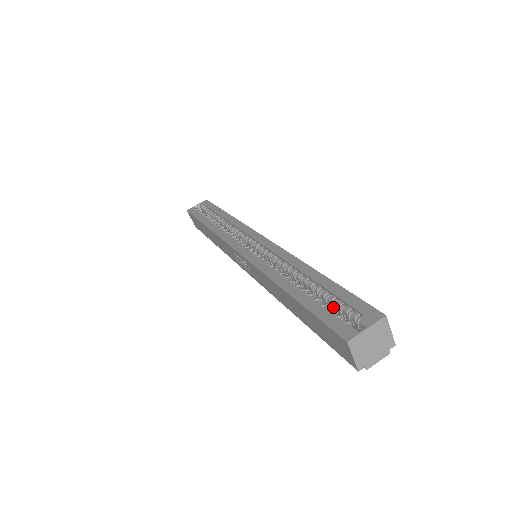
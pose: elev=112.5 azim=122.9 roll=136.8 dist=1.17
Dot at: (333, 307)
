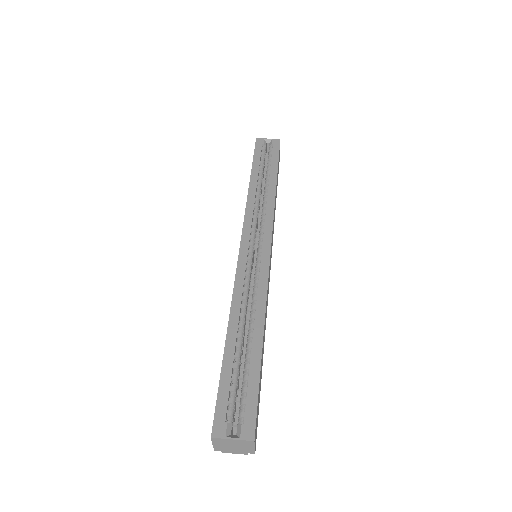
Dot at: (242, 385)
